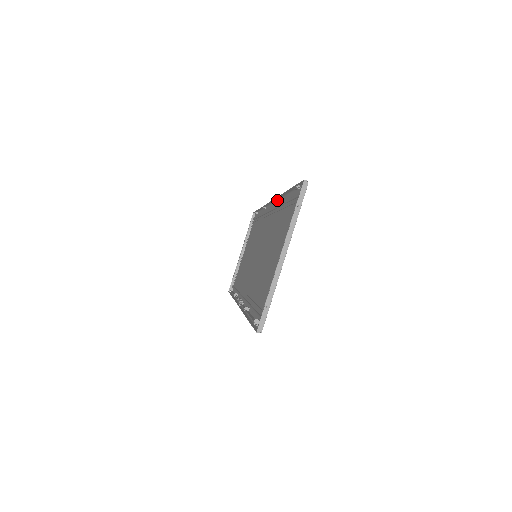
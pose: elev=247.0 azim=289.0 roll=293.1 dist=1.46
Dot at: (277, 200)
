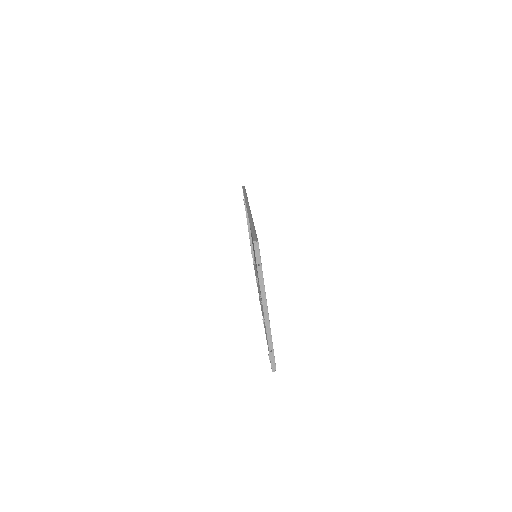
Dot at: (249, 210)
